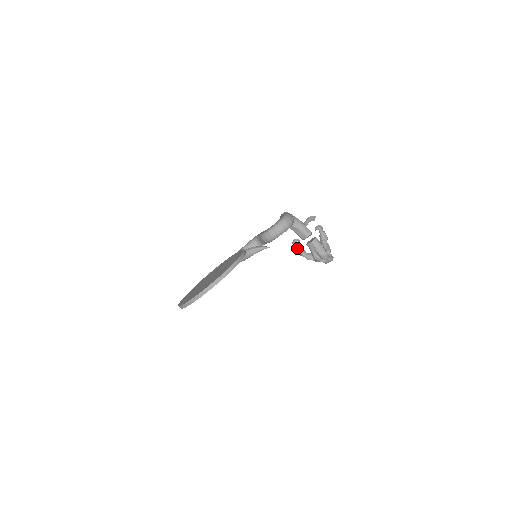
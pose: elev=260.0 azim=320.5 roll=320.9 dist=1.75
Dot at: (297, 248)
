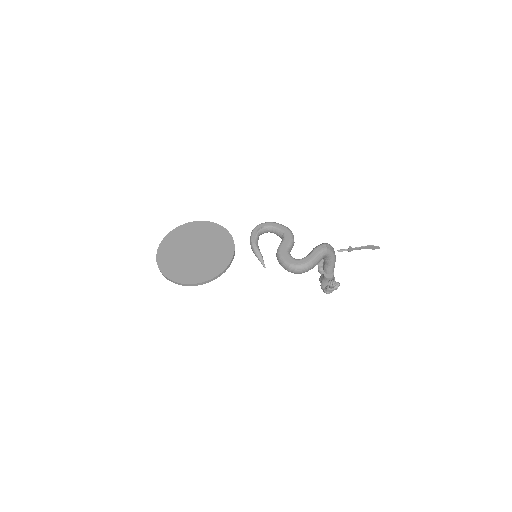
Dot at: occluded
